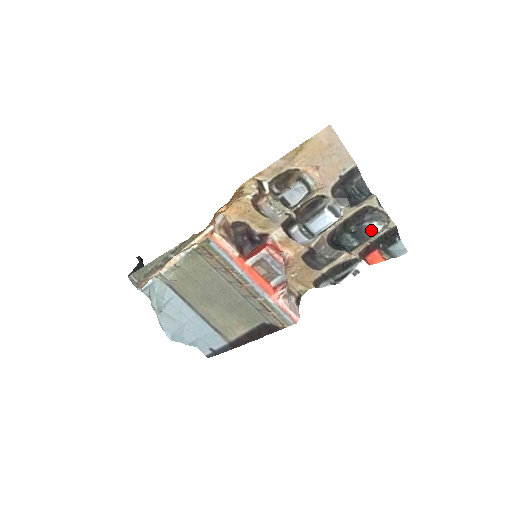
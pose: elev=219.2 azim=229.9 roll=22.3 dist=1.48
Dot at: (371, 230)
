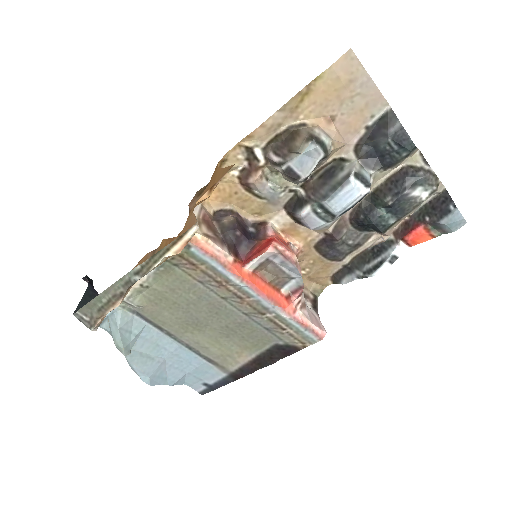
Dot at: (414, 199)
